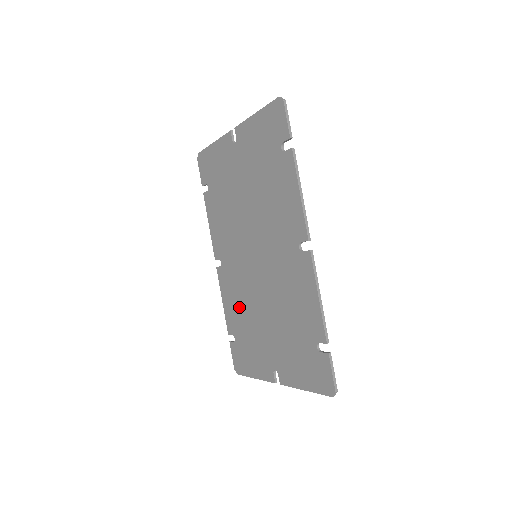
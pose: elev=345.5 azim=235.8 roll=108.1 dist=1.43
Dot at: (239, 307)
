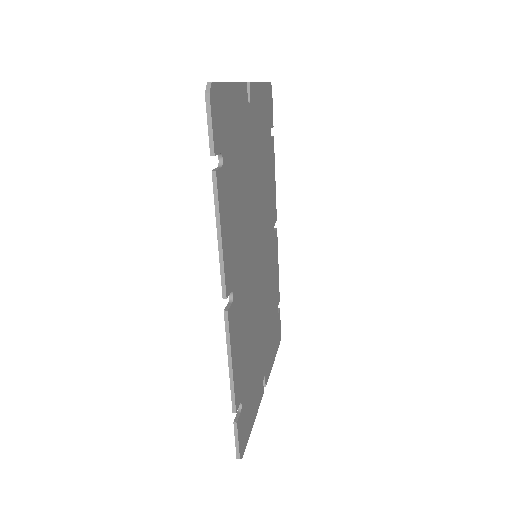
Dot at: occluded
